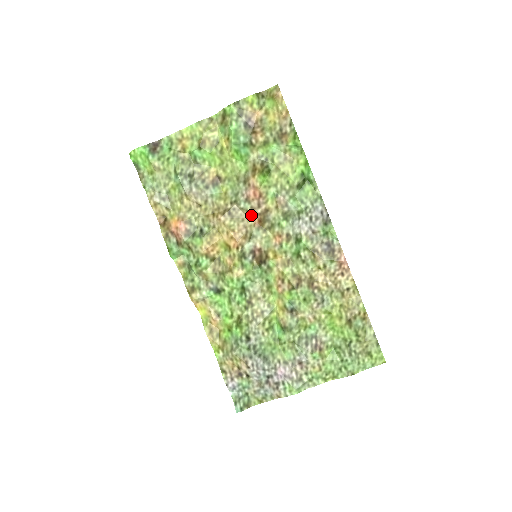
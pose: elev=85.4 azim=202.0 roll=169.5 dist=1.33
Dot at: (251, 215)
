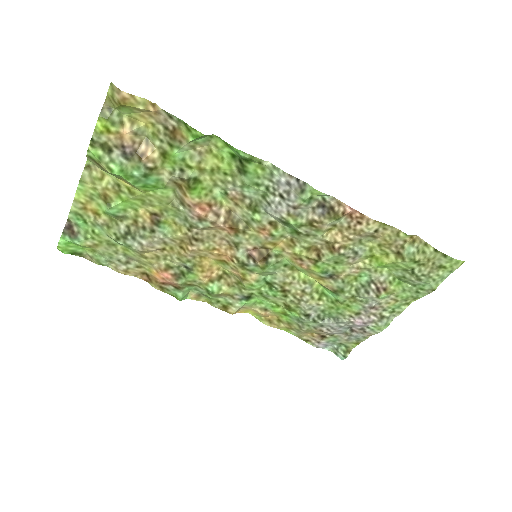
Dot at: (218, 228)
